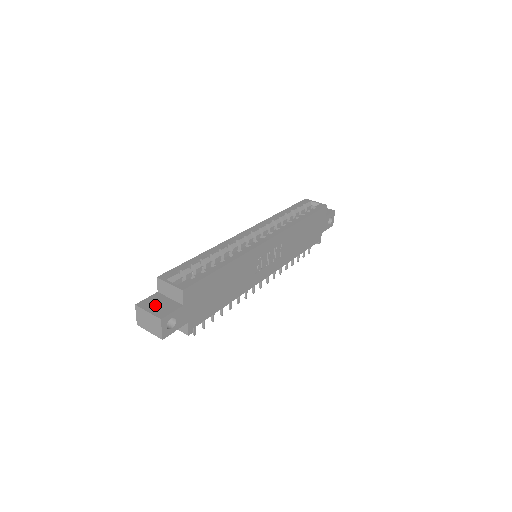
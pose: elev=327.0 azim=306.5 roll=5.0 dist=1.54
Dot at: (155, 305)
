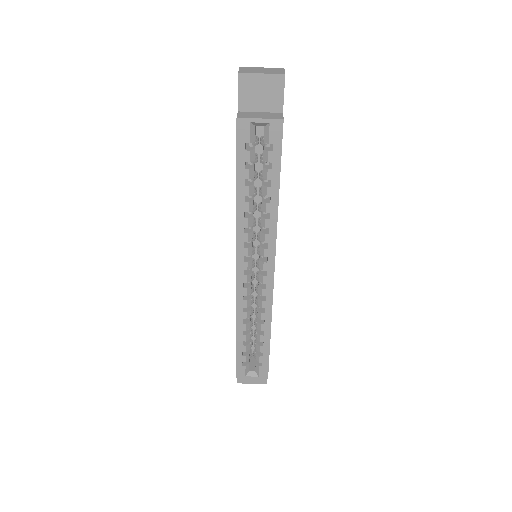
Dot at: occluded
